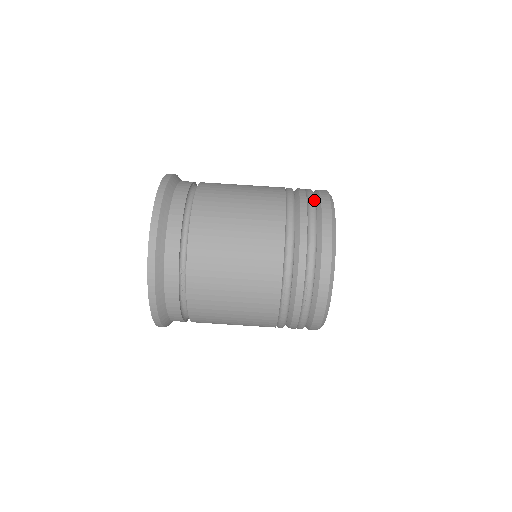
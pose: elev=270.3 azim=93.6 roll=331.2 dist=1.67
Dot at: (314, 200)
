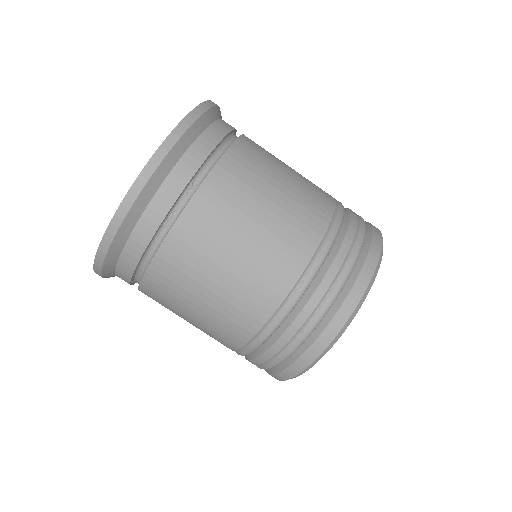
Dot at: occluded
